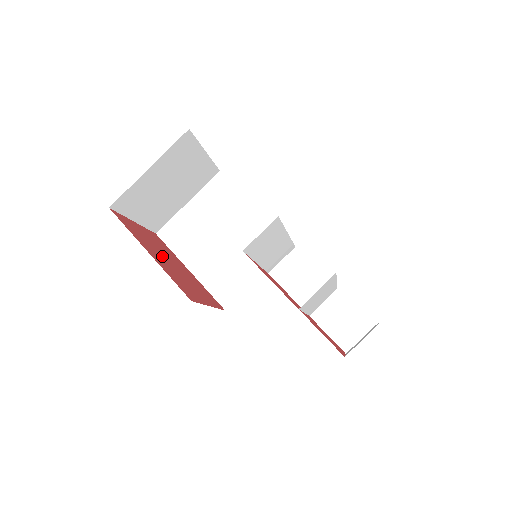
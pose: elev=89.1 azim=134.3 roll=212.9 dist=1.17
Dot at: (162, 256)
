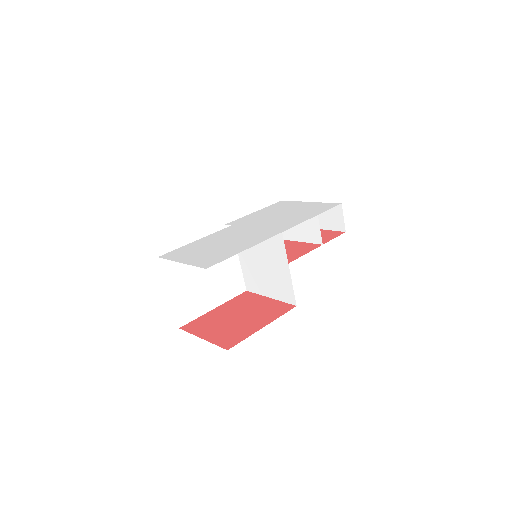
Dot at: (241, 322)
